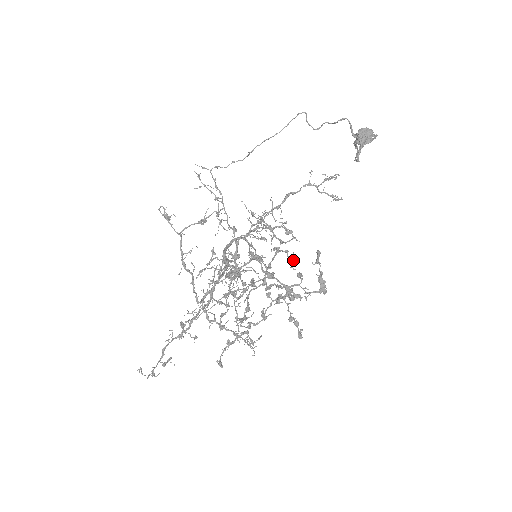
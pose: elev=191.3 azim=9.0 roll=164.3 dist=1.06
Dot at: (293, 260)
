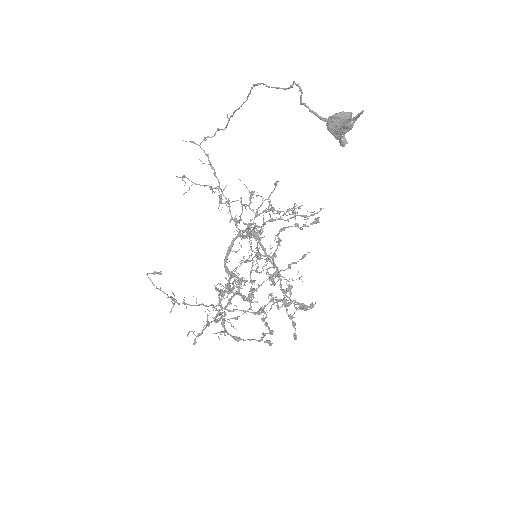
Dot at: occluded
